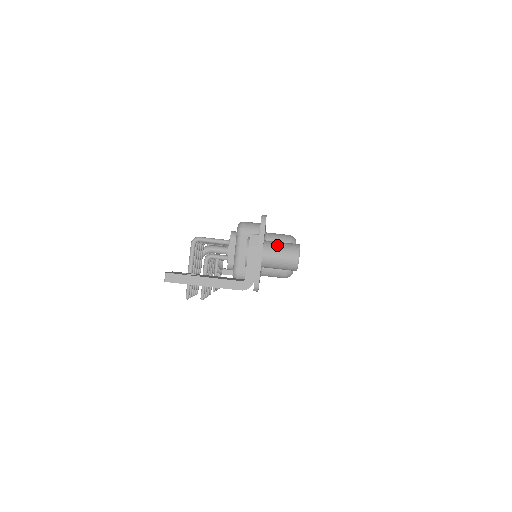
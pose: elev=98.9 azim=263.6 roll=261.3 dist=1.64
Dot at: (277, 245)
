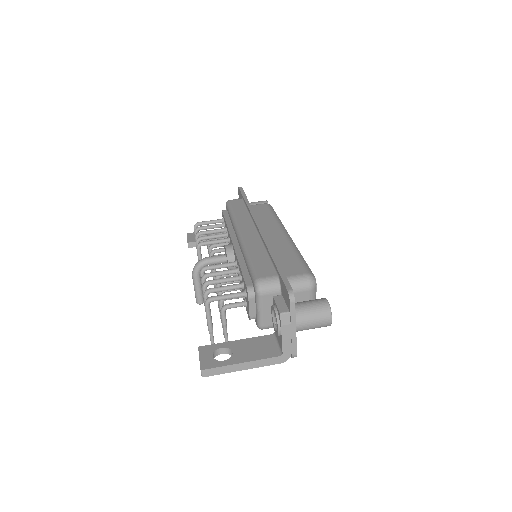
Dot at: (307, 313)
